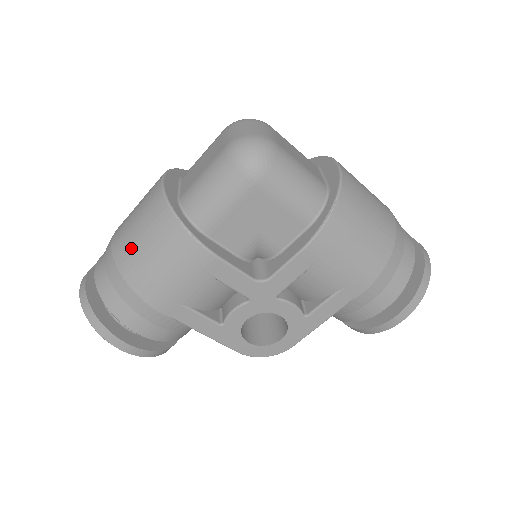
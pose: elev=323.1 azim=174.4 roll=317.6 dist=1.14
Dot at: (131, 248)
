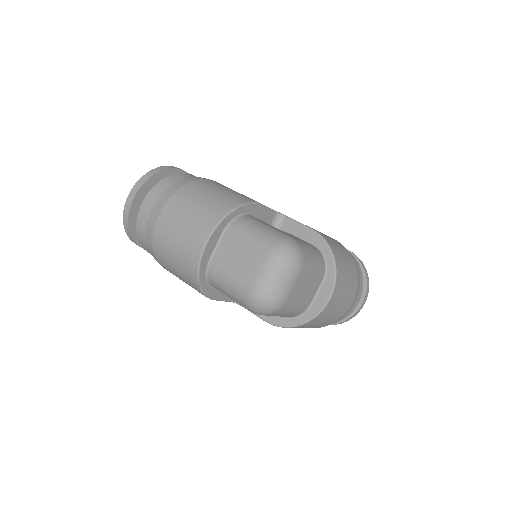
Dot at: (165, 252)
